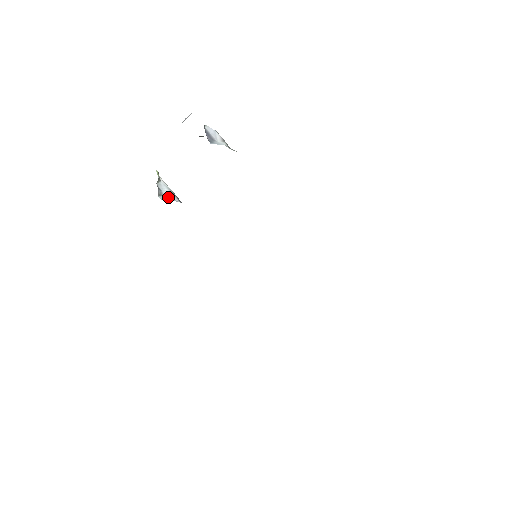
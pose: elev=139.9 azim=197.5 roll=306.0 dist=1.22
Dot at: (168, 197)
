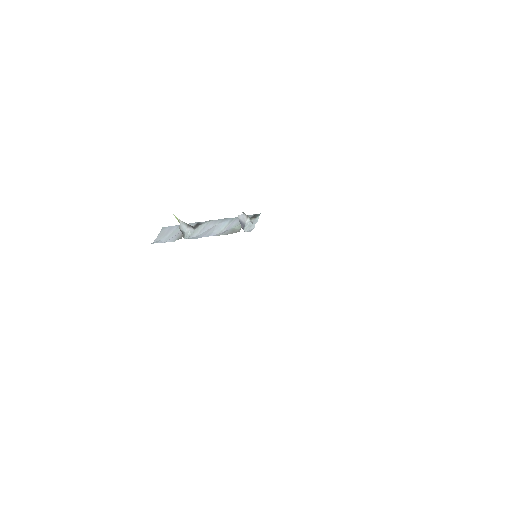
Dot at: (188, 232)
